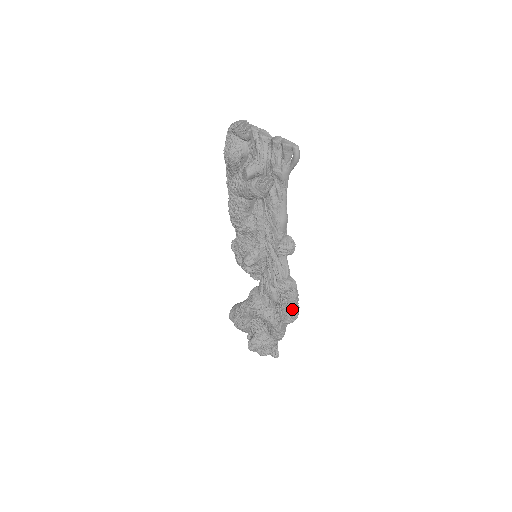
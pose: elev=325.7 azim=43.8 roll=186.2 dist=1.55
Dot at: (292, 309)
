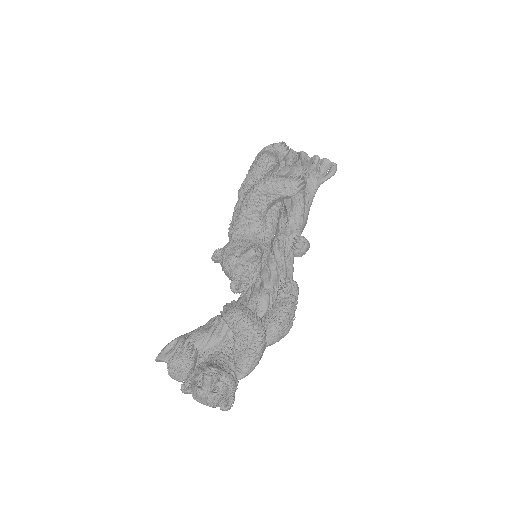
Dot at: (290, 315)
